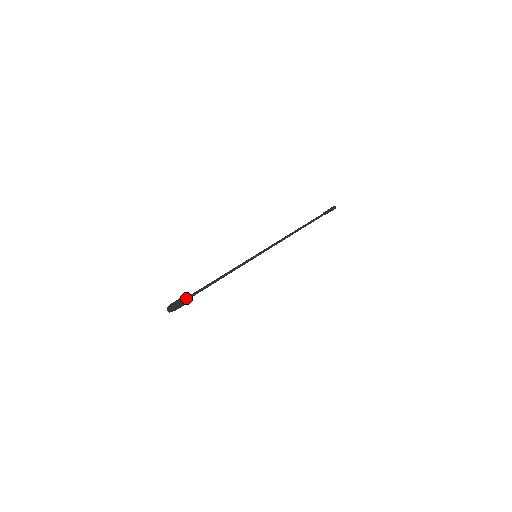
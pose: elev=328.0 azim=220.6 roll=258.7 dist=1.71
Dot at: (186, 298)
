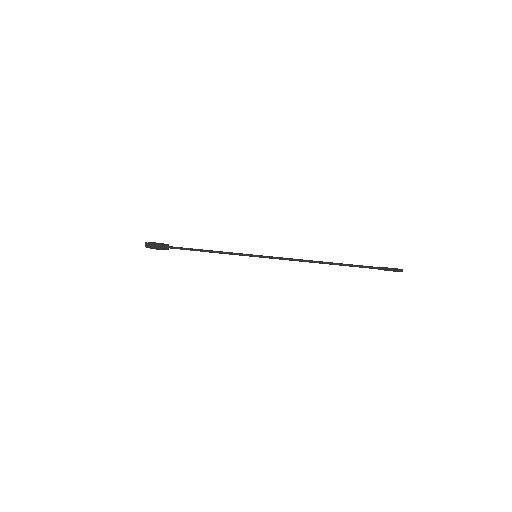
Dot at: (163, 248)
